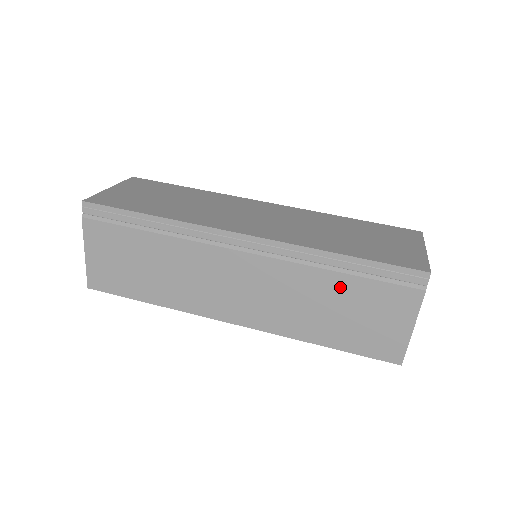
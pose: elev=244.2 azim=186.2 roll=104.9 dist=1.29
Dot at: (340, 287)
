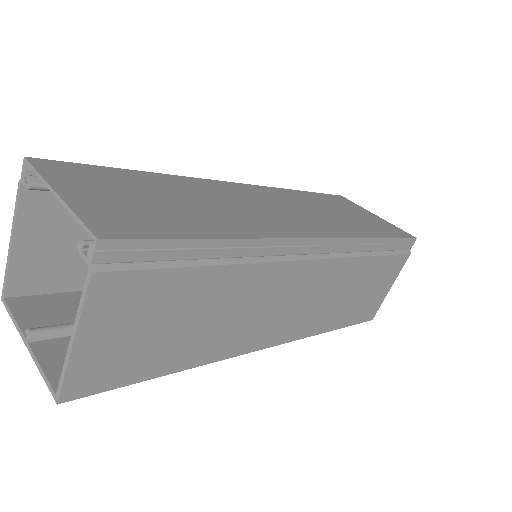
Dot at: (368, 270)
